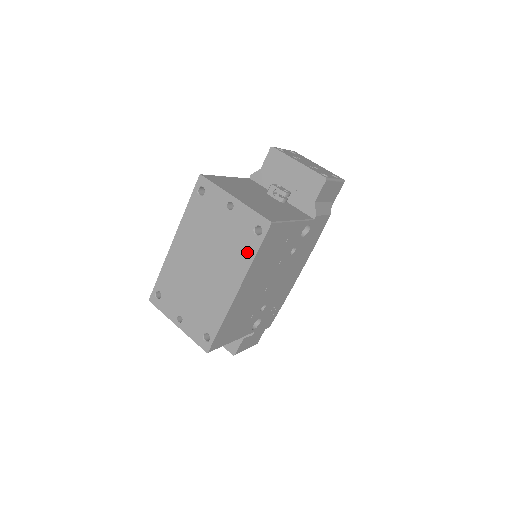
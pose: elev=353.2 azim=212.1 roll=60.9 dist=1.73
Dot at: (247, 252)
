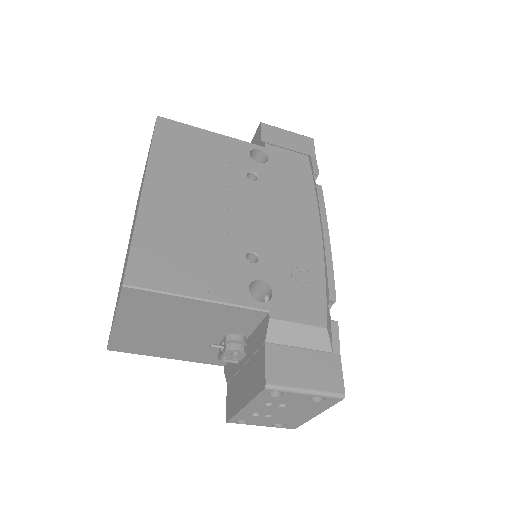
Dot at: occluded
